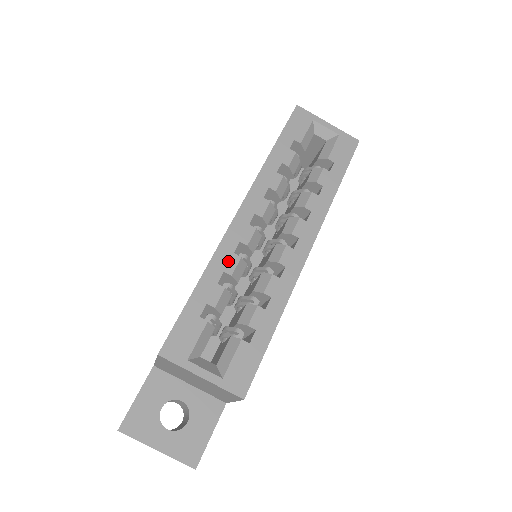
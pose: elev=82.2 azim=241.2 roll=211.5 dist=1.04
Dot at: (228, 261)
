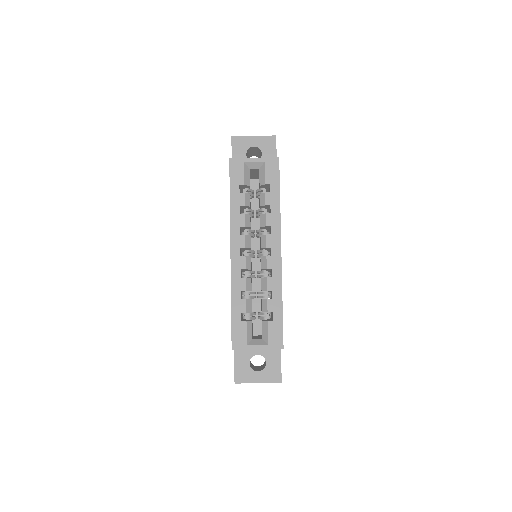
Dot at: (240, 284)
